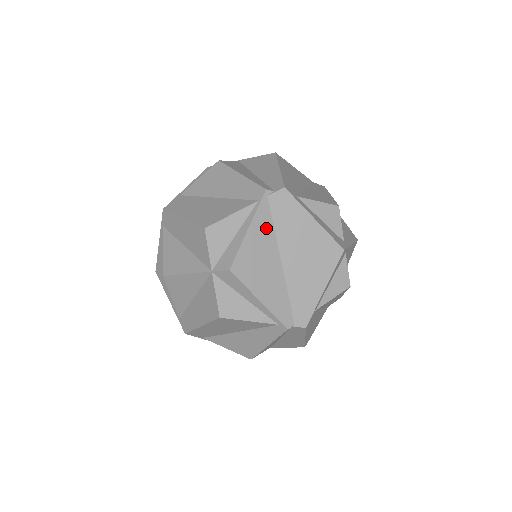
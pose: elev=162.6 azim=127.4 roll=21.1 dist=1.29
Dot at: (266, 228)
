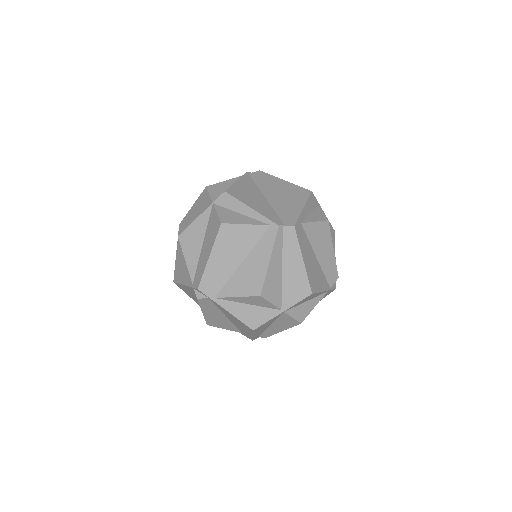
Dot at: (250, 183)
